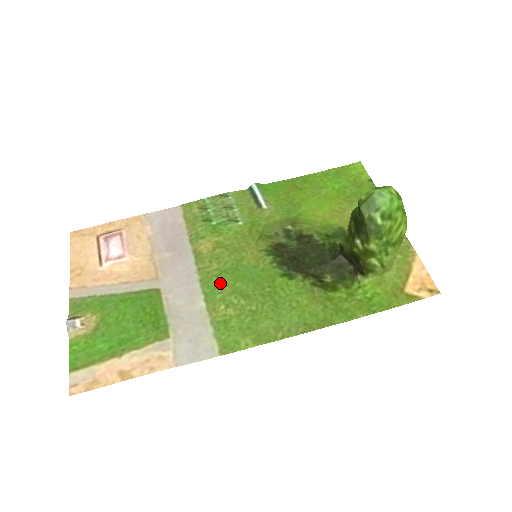
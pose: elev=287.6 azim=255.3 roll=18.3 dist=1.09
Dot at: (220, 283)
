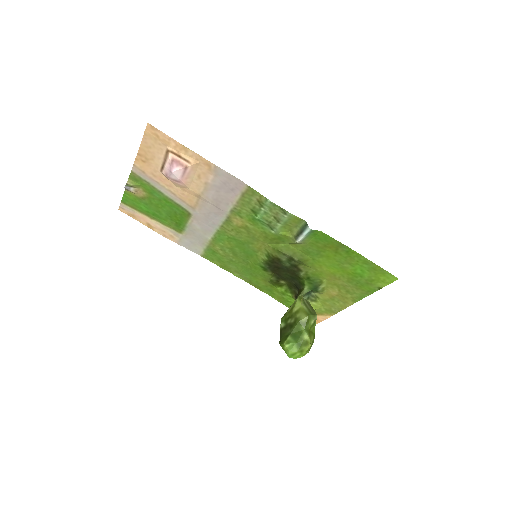
Dot at: (227, 241)
